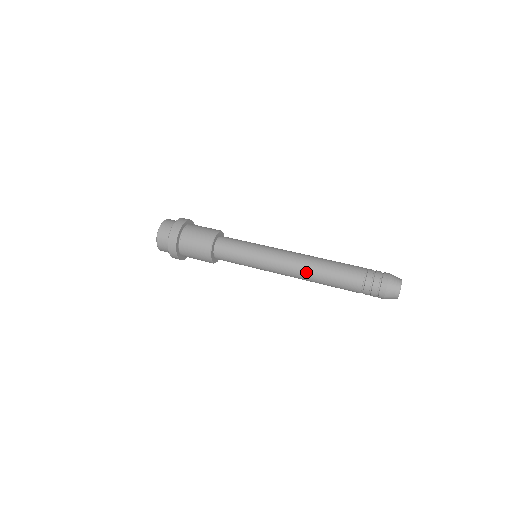
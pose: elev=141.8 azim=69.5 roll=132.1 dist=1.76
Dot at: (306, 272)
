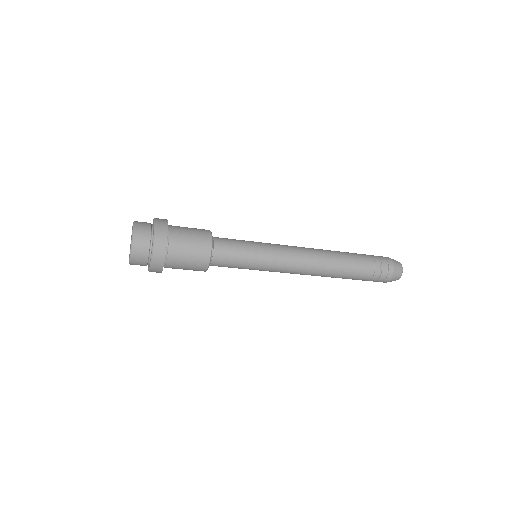
Dot at: (320, 263)
